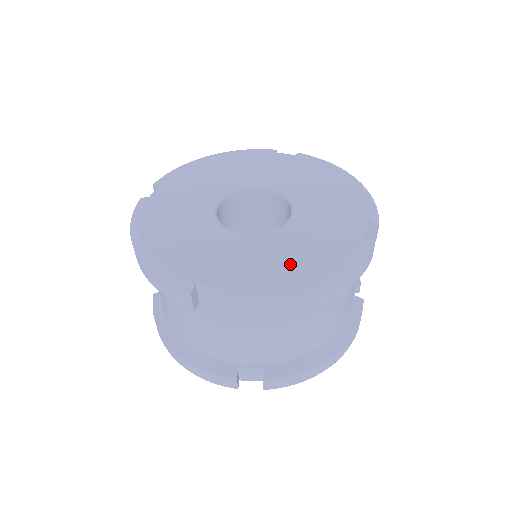
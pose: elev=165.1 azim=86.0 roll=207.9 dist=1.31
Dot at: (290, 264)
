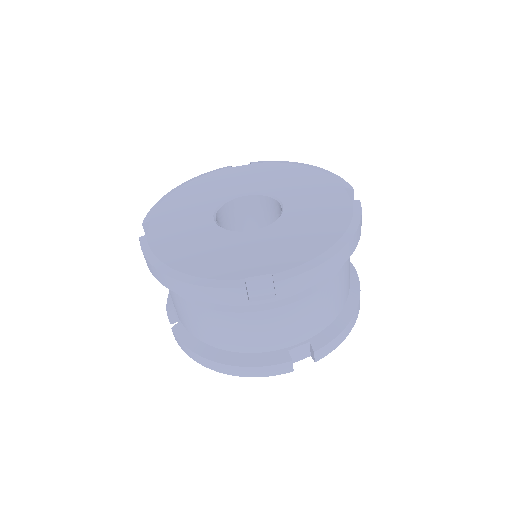
Dot at: (310, 237)
